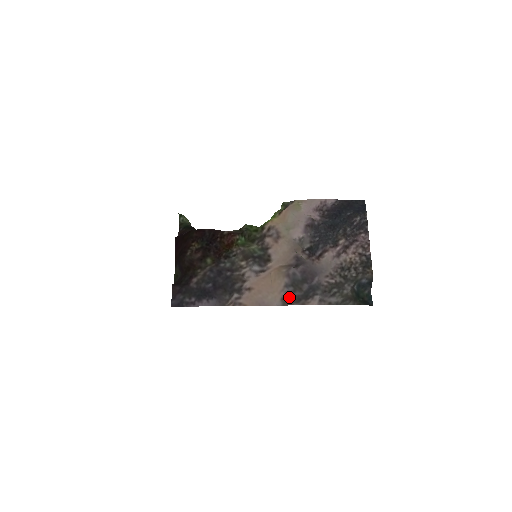
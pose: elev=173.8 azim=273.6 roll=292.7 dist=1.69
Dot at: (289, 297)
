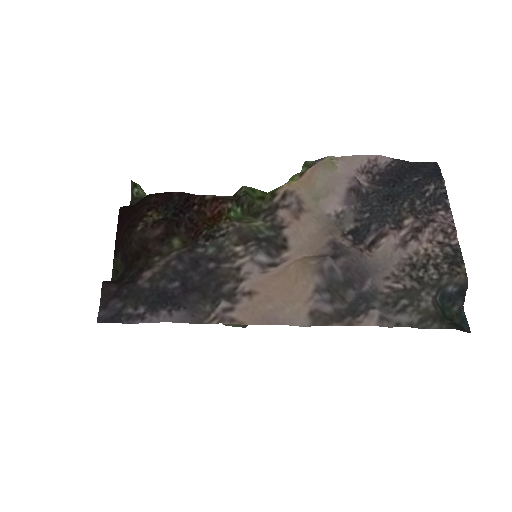
Dot at: (323, 311)
